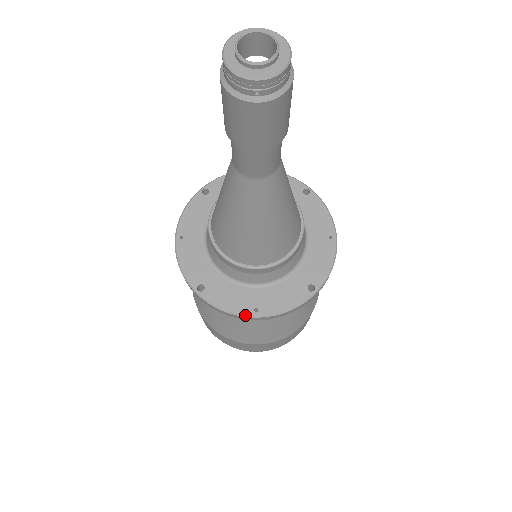
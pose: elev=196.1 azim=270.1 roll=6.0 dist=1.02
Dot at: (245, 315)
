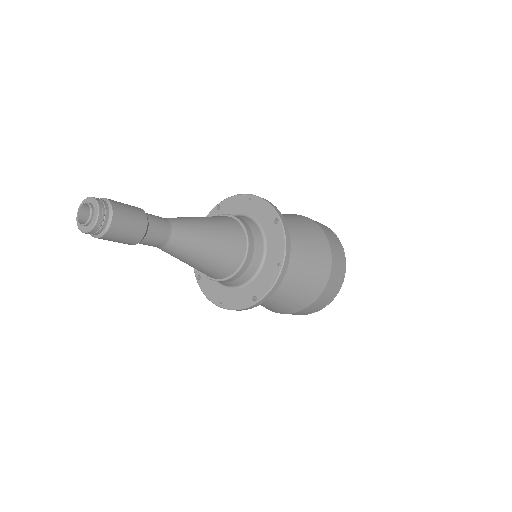
Dot at: (215, 304)
